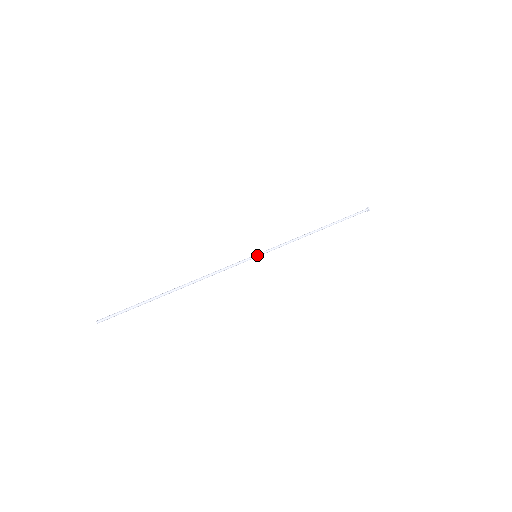
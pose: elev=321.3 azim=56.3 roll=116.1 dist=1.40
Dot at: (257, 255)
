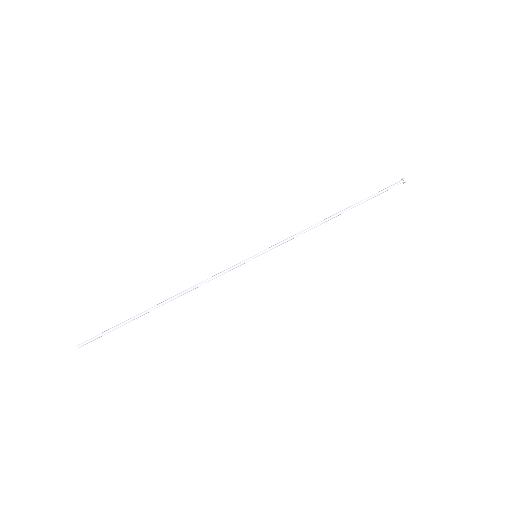
Dot at: occluded
